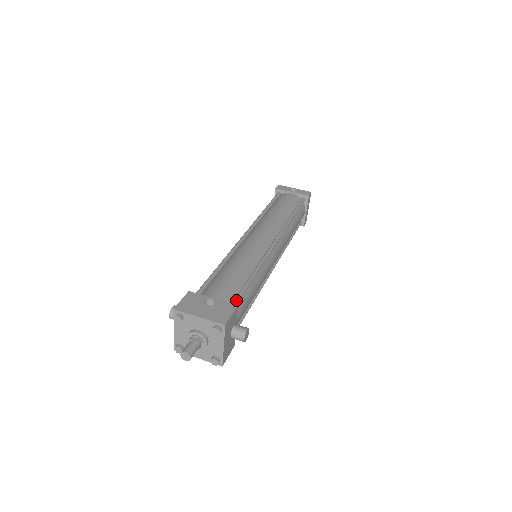
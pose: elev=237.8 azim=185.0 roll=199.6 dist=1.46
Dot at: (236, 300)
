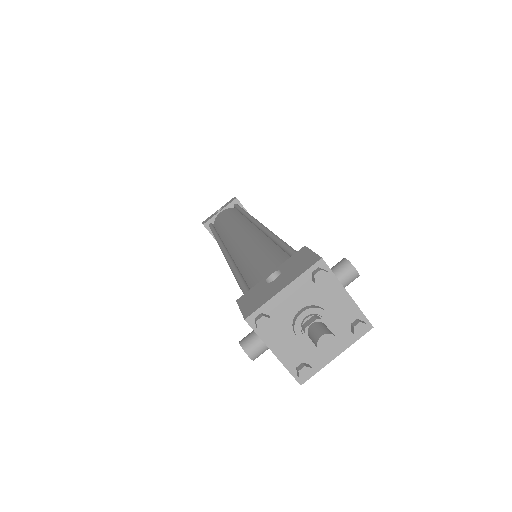
Dot at: occluded
